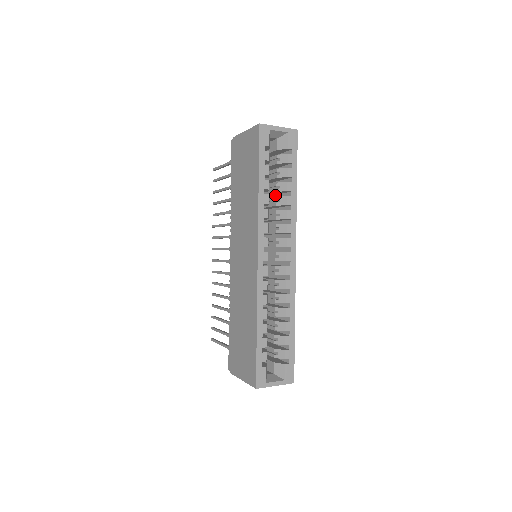
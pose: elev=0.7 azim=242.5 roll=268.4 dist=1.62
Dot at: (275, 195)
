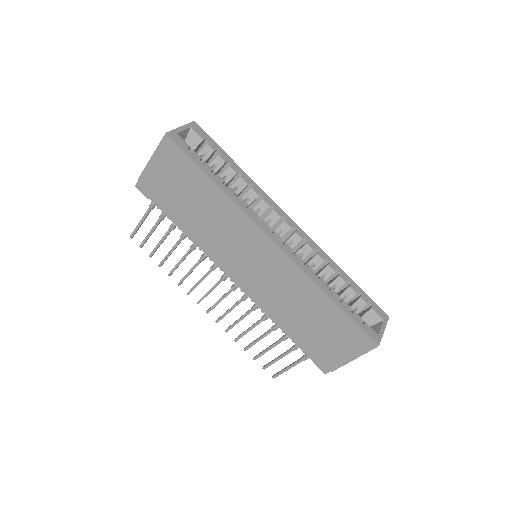
Dot at: occluded
